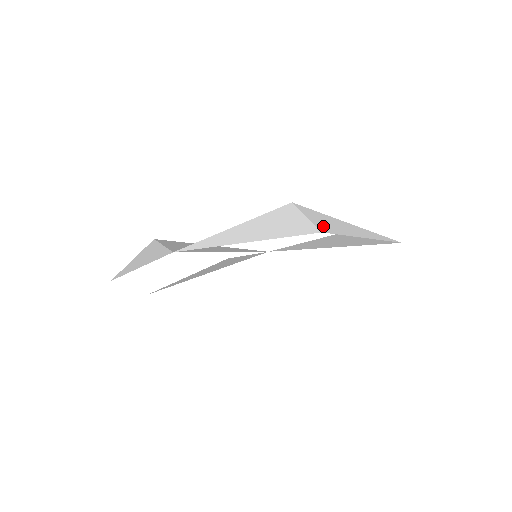
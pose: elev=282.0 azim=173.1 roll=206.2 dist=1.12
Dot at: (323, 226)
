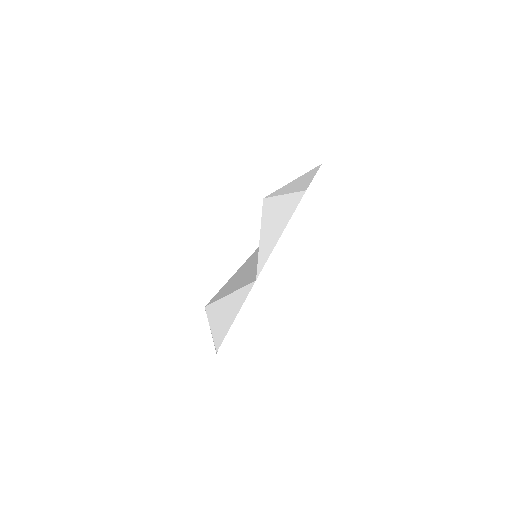
Dot at: (298, 189)
